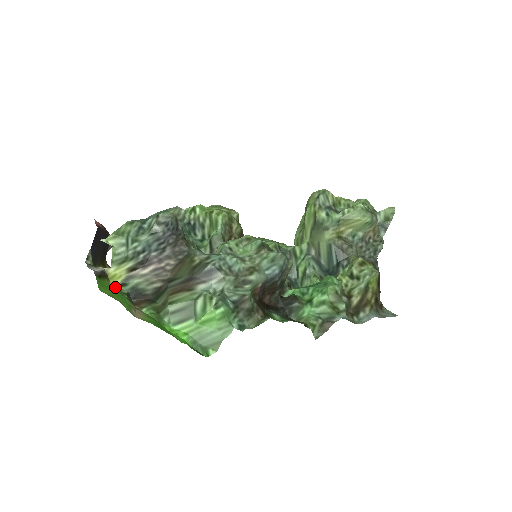
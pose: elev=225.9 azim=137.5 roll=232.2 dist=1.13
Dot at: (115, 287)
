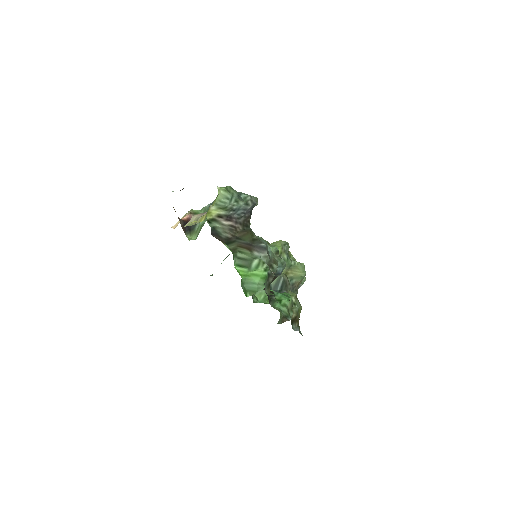
Dot at: (207, 220)
